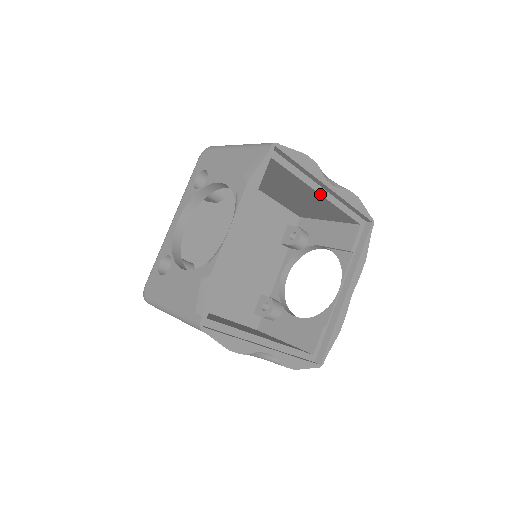
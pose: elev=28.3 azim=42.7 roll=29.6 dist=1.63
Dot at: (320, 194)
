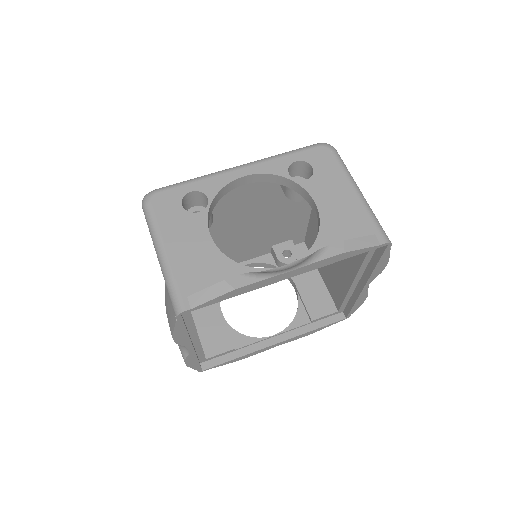
Dot at: (353, 282)
